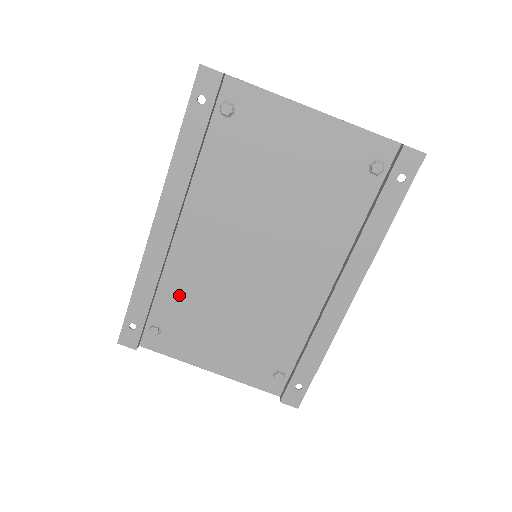
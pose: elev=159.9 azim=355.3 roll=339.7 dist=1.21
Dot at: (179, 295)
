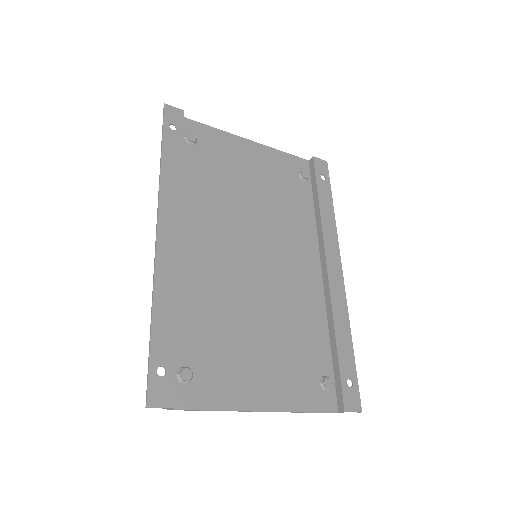
Dot at: (200, 318)
